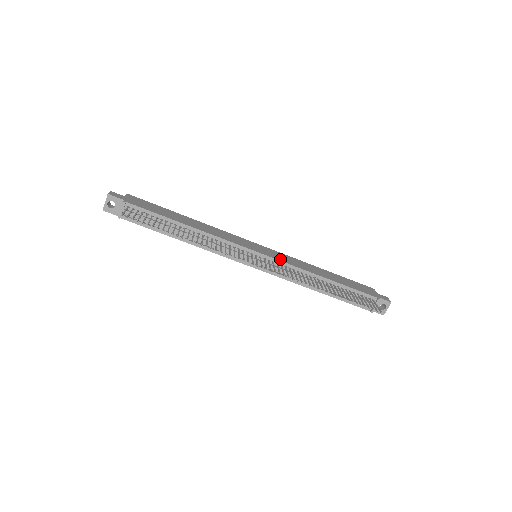
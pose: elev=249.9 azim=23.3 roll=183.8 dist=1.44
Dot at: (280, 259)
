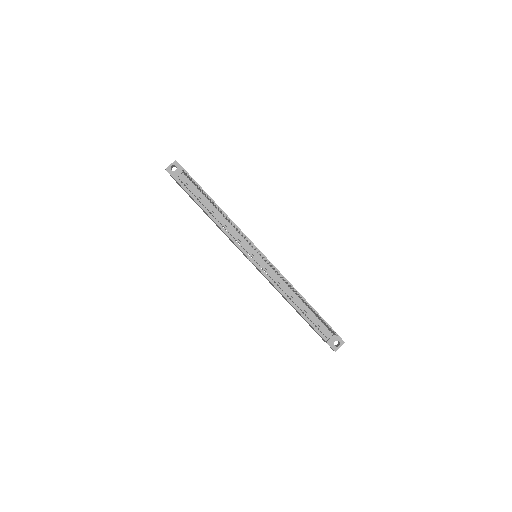
Dot at: (273, 265)
